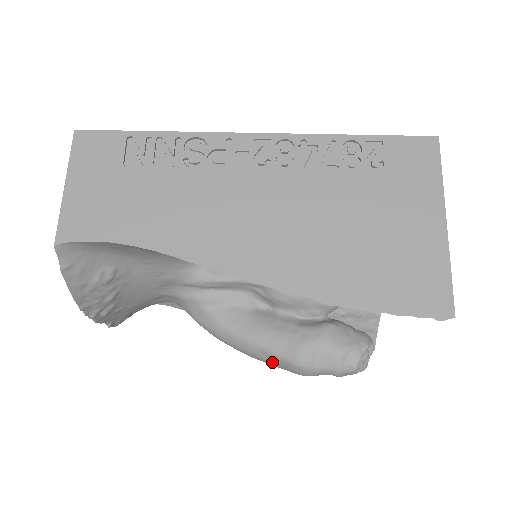
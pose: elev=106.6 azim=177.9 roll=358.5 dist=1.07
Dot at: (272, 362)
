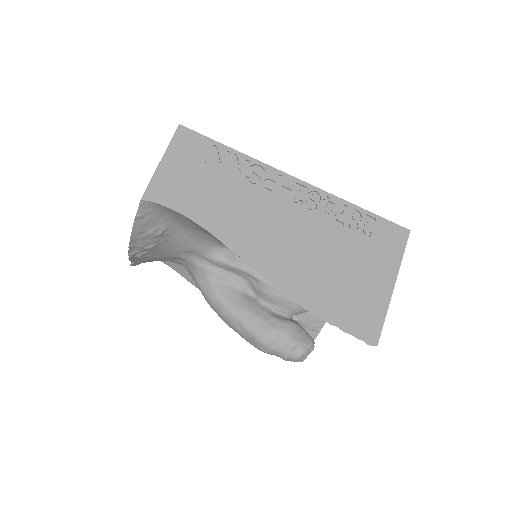
Dot at: (243, 334)
